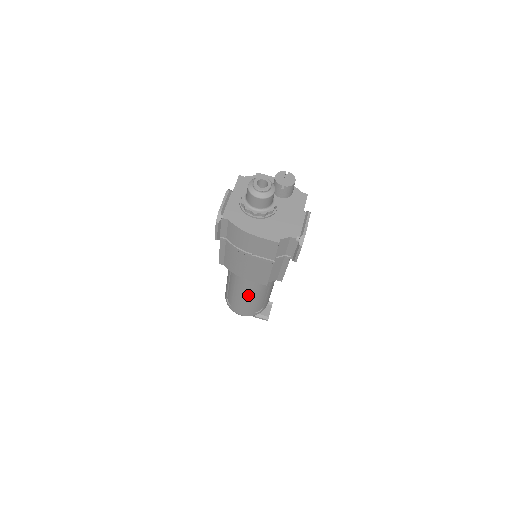
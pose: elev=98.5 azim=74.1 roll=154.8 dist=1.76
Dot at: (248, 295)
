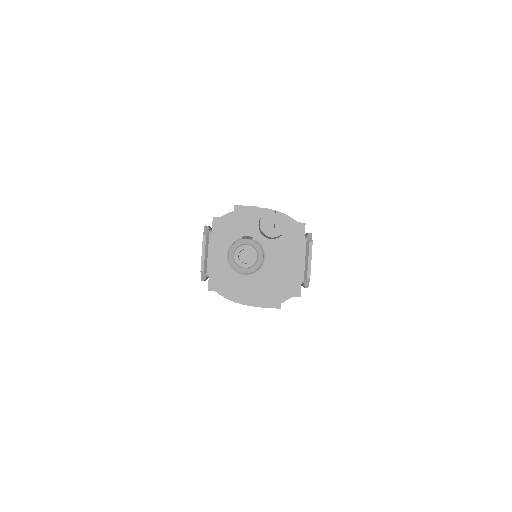
Dot at: occluded
